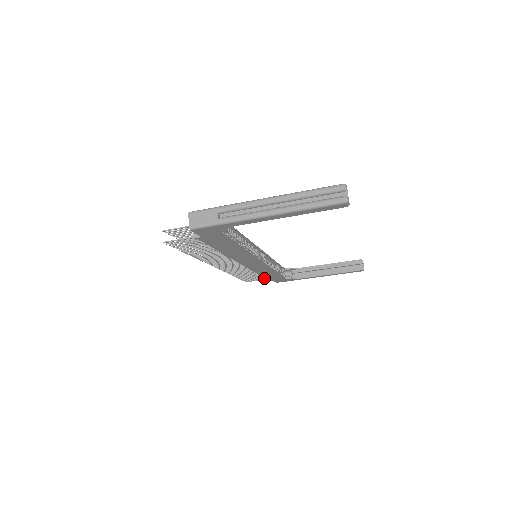
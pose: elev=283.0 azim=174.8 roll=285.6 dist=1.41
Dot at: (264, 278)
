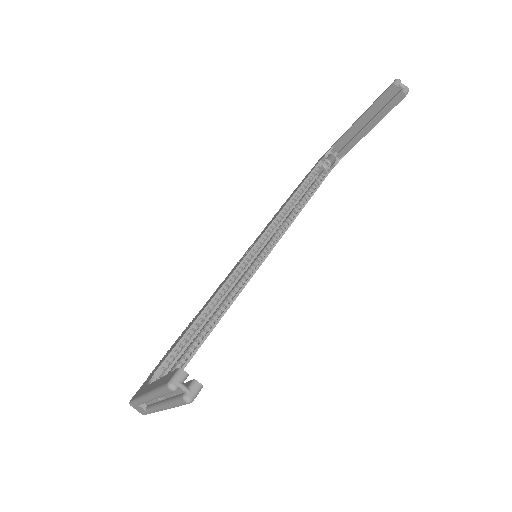
Dot at: occluded
